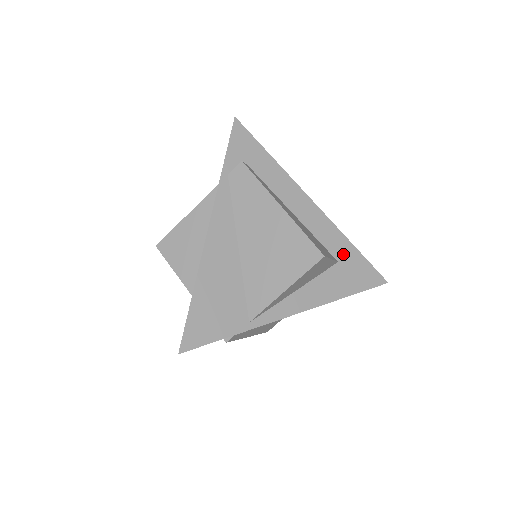
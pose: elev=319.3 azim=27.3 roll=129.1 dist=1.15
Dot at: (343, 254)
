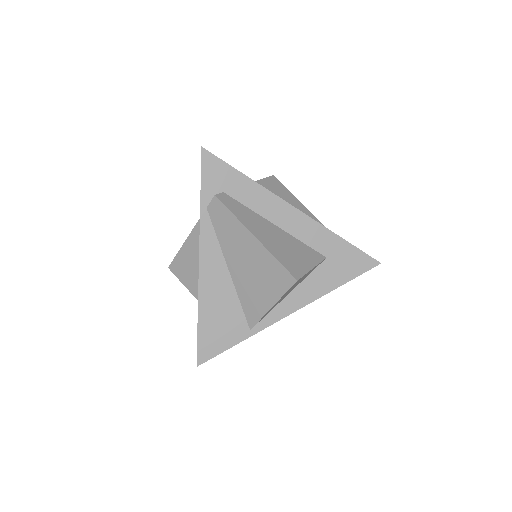
Dot at: (331, 249)
